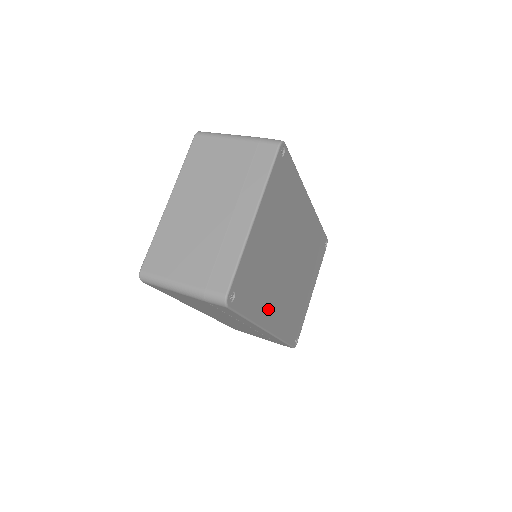
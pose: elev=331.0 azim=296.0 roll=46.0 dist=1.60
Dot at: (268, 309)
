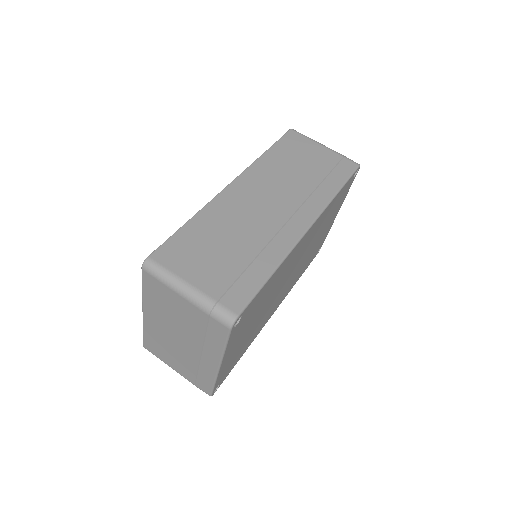
Dot at: (266, 319)
